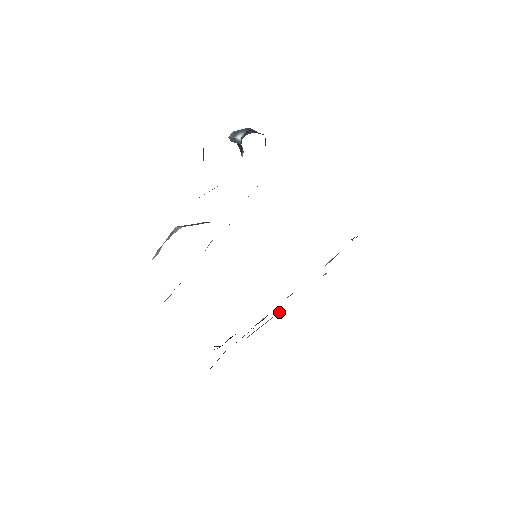
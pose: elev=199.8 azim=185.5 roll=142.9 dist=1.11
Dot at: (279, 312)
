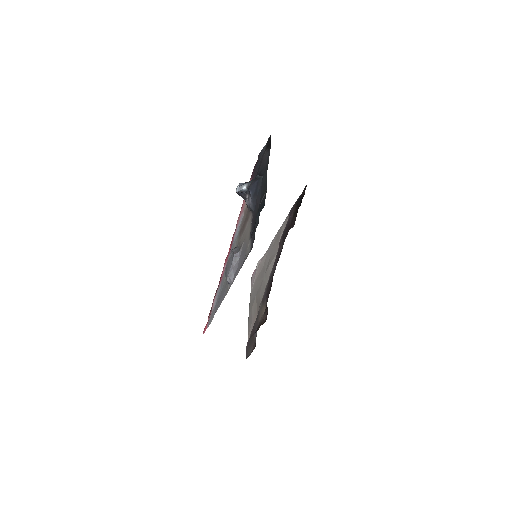
Dot at: (256, 297)
